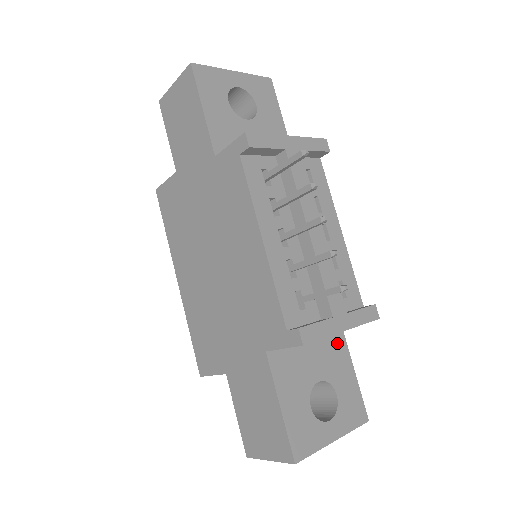
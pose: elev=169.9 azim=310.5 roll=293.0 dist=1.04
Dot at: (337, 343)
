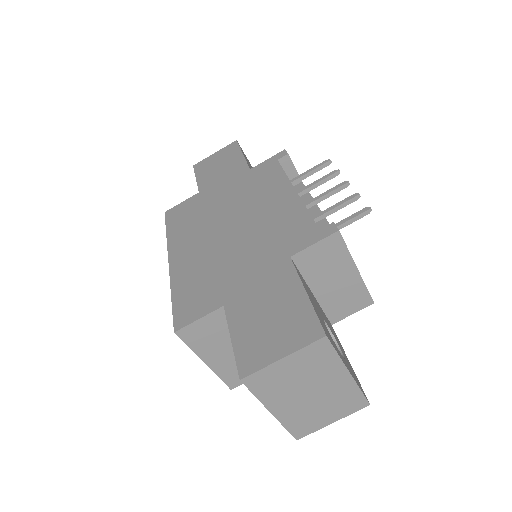
Dot at: occluded
